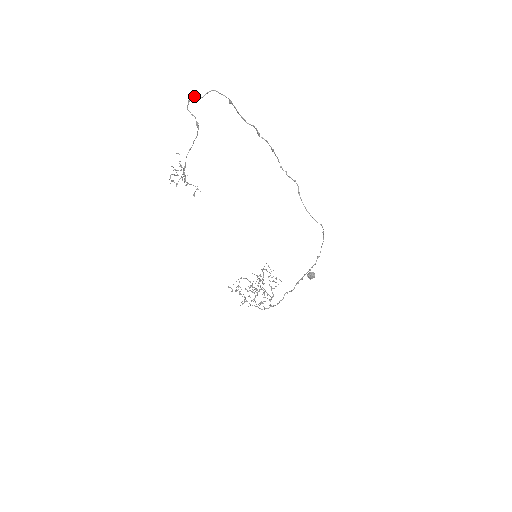
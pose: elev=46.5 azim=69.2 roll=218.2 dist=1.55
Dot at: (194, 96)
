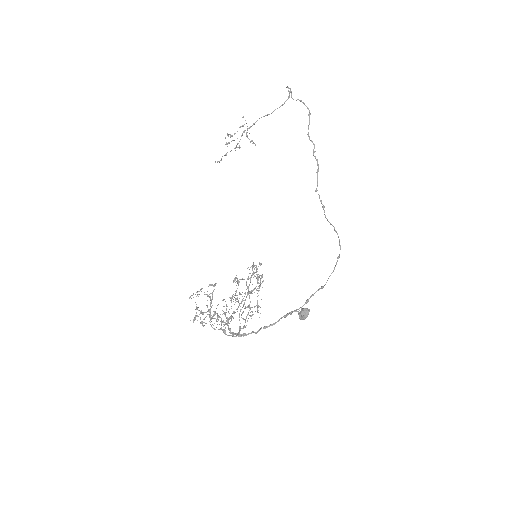
Dot at: (291, 91)
